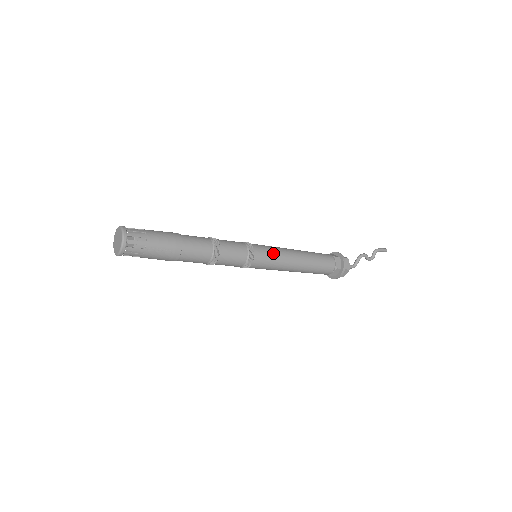
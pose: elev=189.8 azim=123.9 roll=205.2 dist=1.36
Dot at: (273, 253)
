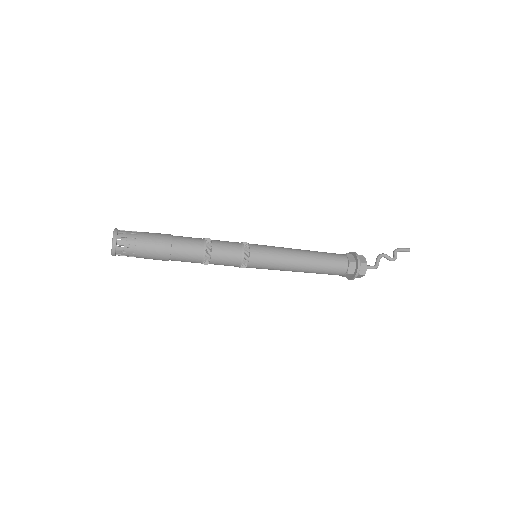
Dot at: (271, 248)
